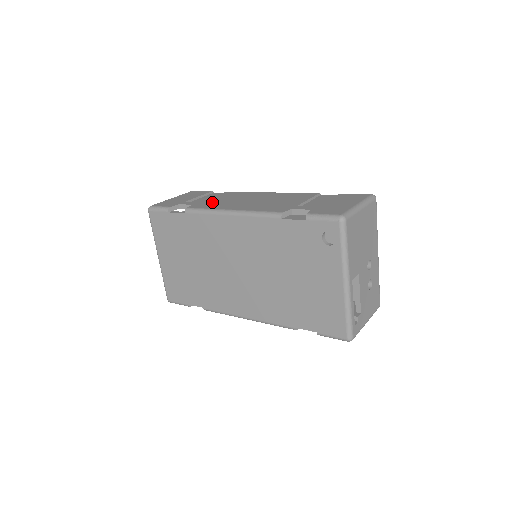
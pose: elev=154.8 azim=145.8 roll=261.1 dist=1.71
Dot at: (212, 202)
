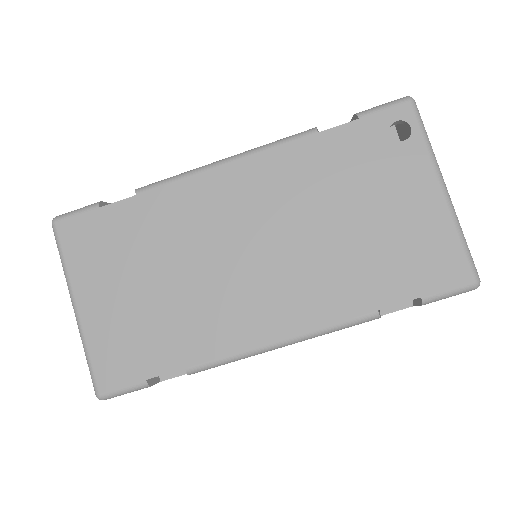
Dot at: occluded
